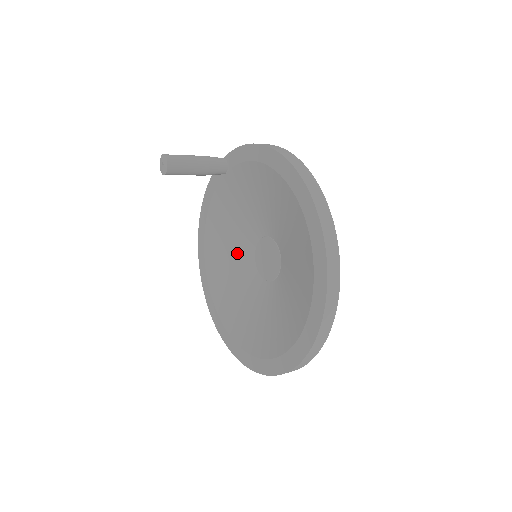
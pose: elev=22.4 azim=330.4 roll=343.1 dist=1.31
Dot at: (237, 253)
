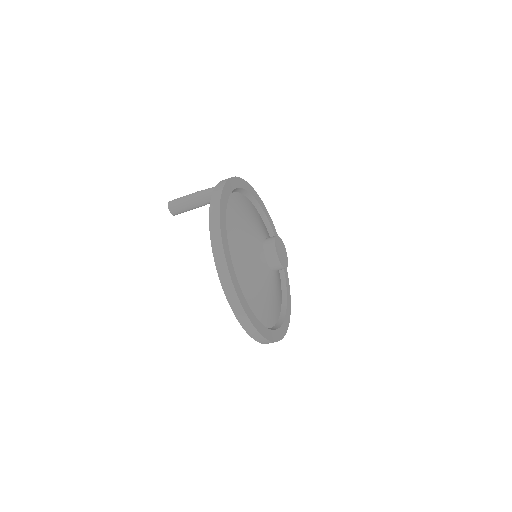
Dot at: occluded
